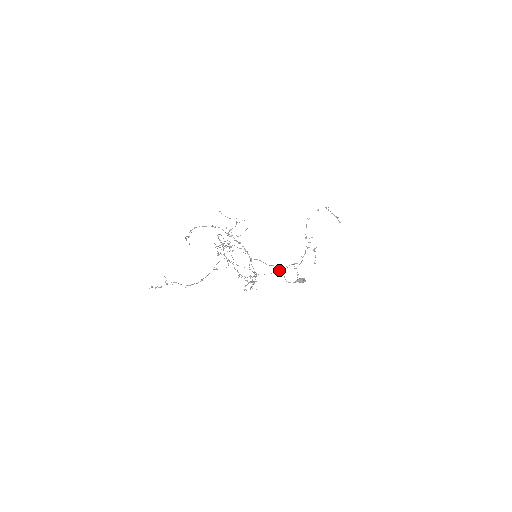
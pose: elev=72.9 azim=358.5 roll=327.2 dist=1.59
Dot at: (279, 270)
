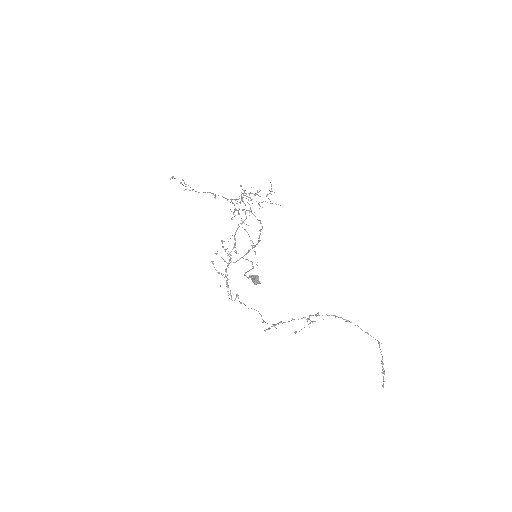
Dot at: occluded
